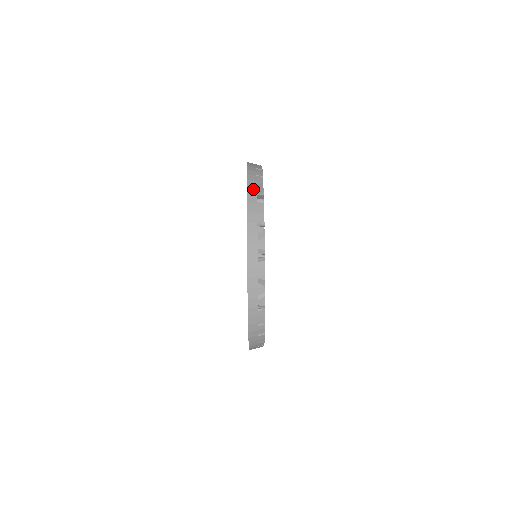
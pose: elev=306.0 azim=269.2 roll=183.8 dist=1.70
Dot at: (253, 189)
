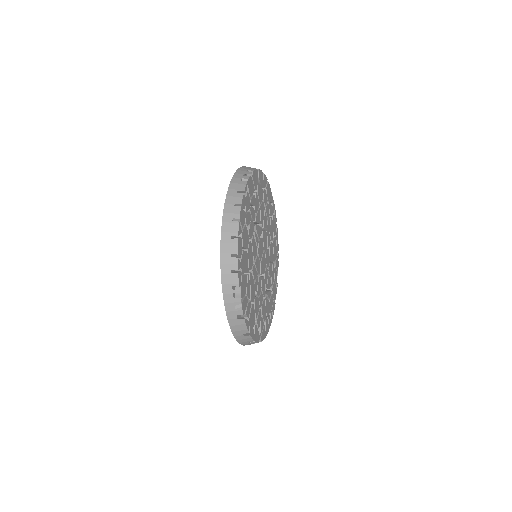
Dot at: occluded
